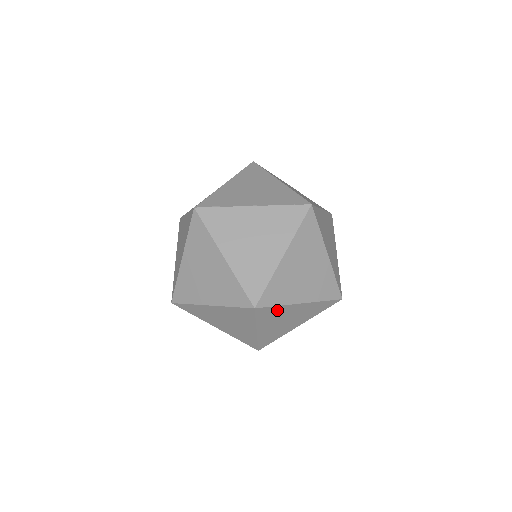
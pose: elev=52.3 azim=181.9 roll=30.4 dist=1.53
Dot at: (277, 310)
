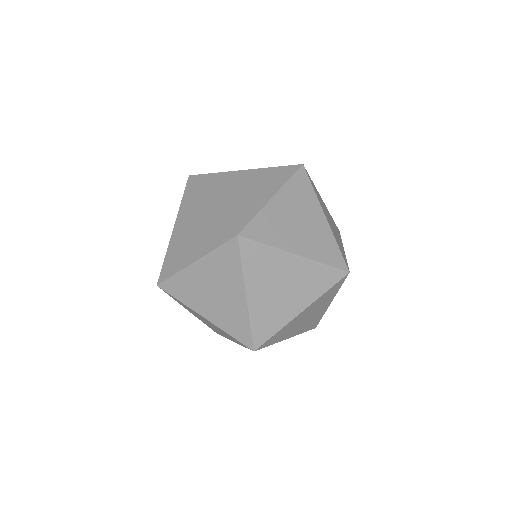
Dot at: (332, 294)
